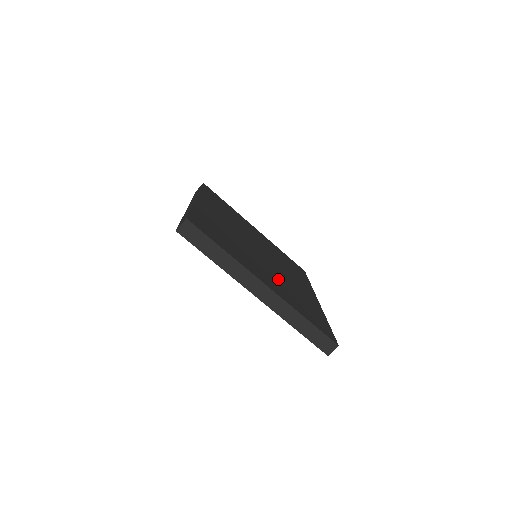
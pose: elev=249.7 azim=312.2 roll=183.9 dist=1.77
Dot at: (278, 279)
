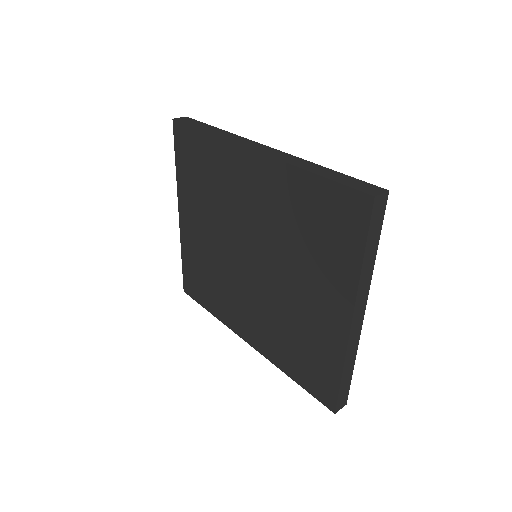
Dot at: occluded
